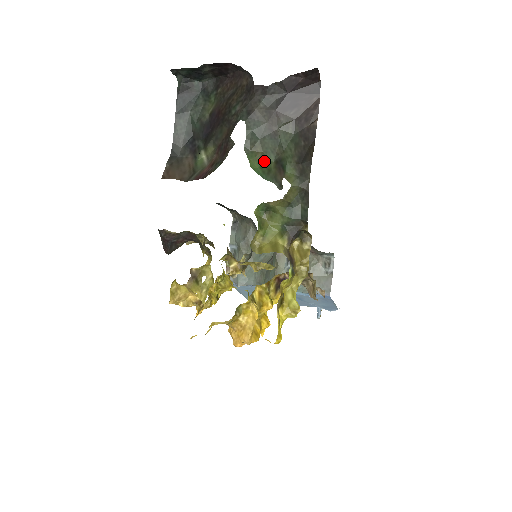
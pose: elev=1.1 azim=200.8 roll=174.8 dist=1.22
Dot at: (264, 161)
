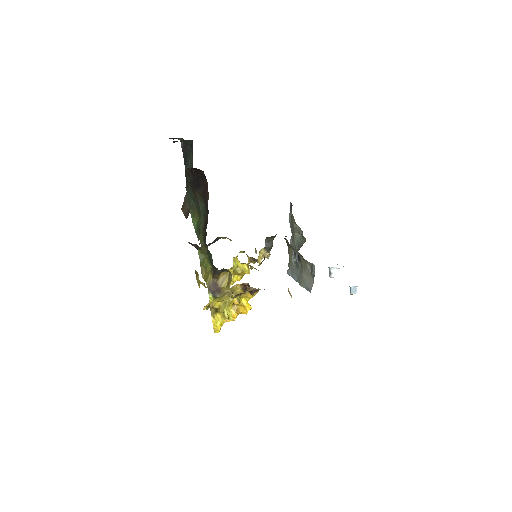
Dot at: (199, 218)
